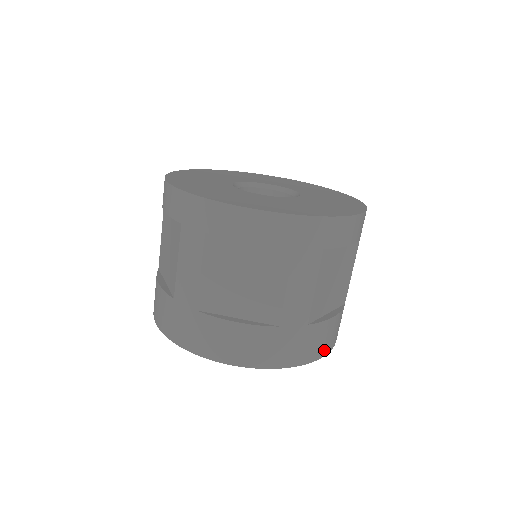
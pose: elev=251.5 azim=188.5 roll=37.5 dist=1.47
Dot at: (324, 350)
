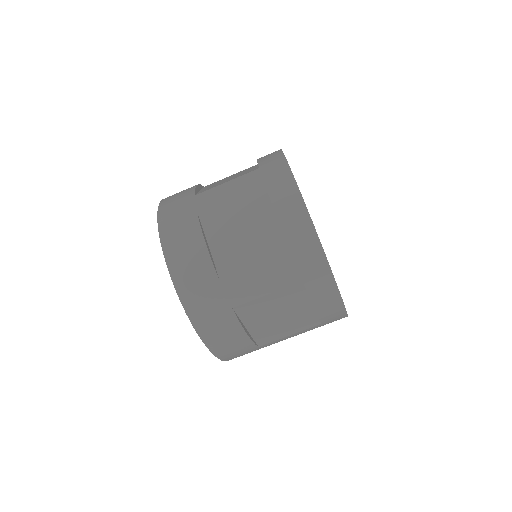
Dot at: (213, 344)
